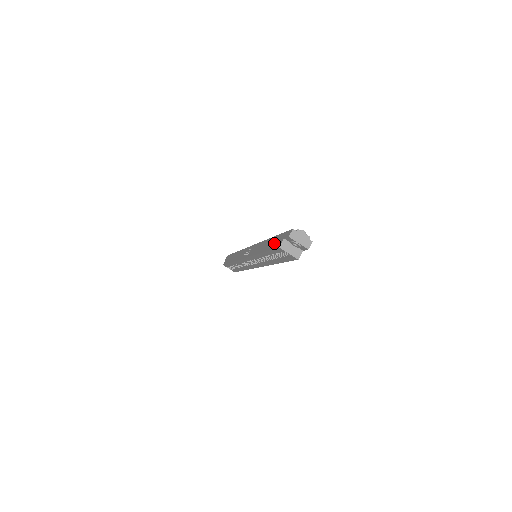
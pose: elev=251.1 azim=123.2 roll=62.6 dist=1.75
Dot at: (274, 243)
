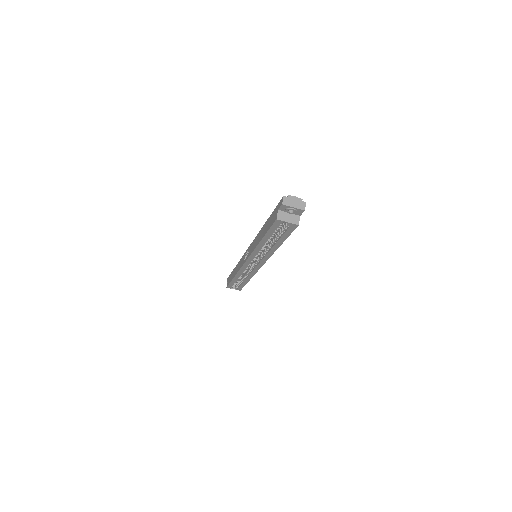
Dot at: (270, 222)
